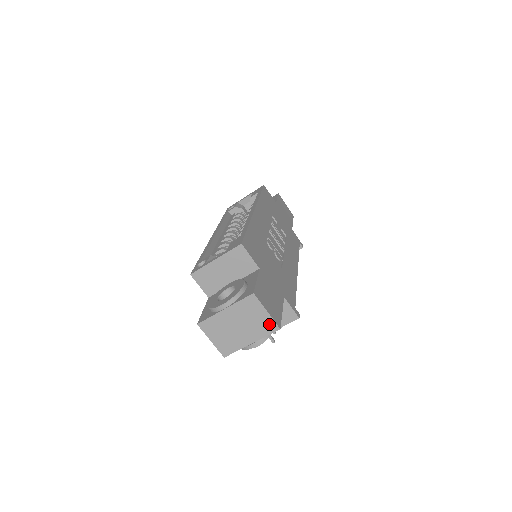
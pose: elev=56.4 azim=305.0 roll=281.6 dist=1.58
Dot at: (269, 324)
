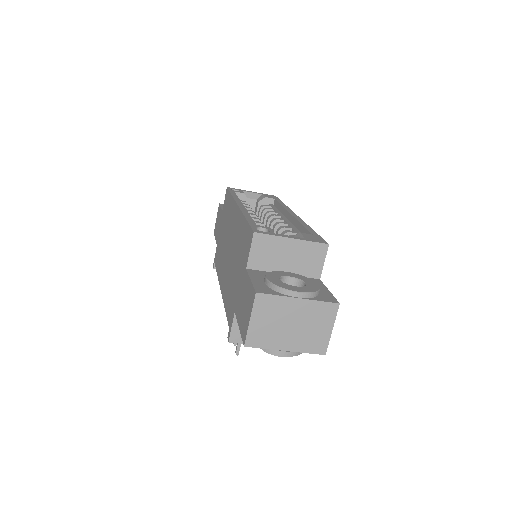
Dot at: (321, 343)
